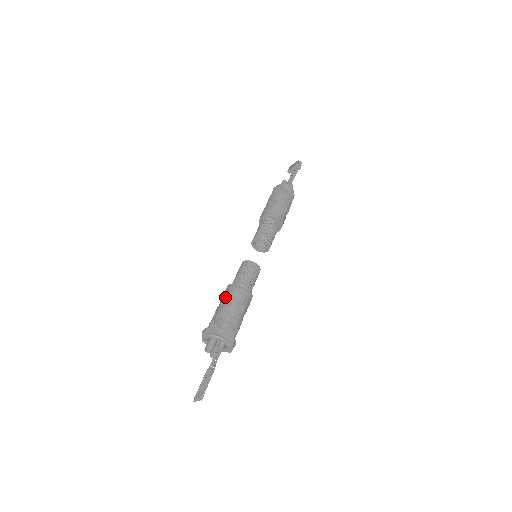
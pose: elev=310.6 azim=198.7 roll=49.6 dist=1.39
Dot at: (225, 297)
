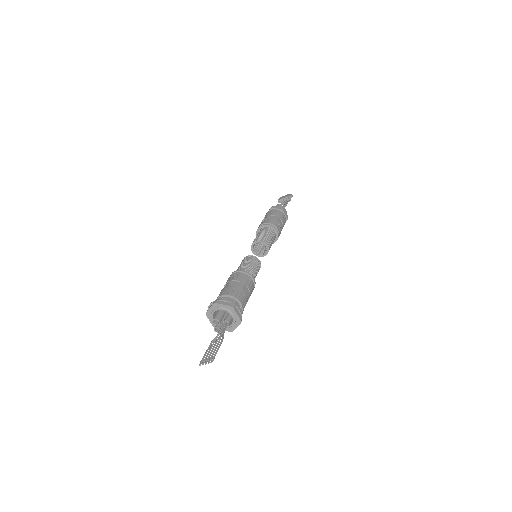
Dot at: (234, 279)
